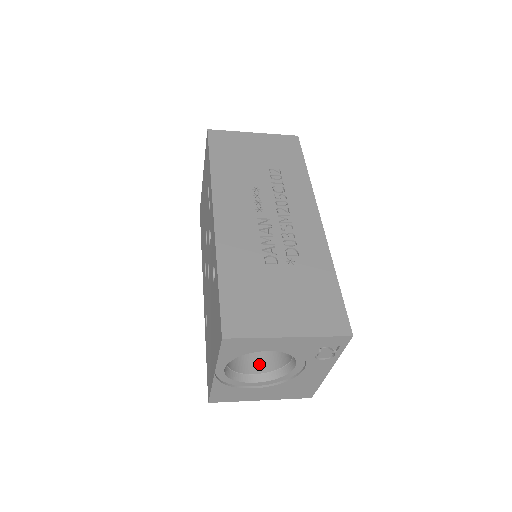
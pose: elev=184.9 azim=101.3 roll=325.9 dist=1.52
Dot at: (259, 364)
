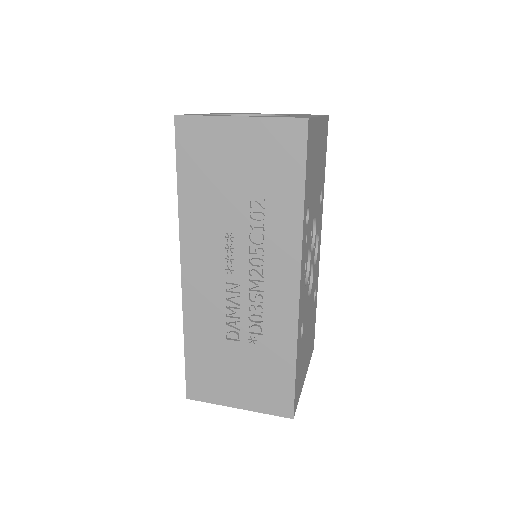
Dot at: occluded
